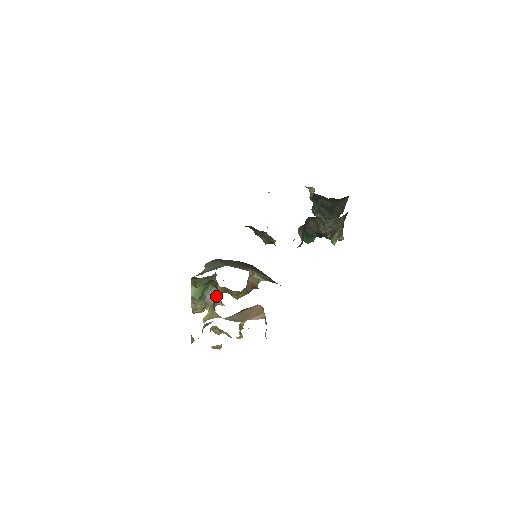
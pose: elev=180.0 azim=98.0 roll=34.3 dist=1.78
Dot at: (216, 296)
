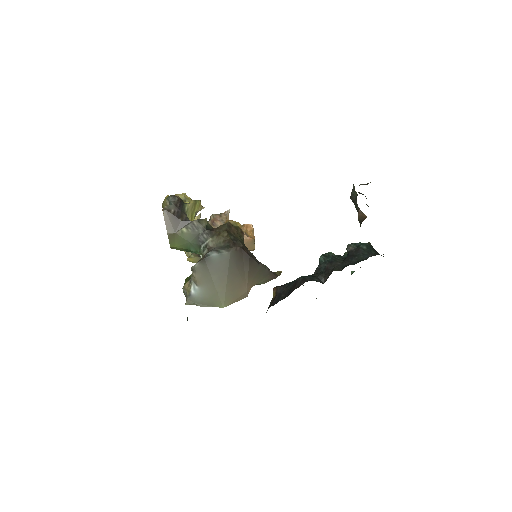
Dot at: occluded
